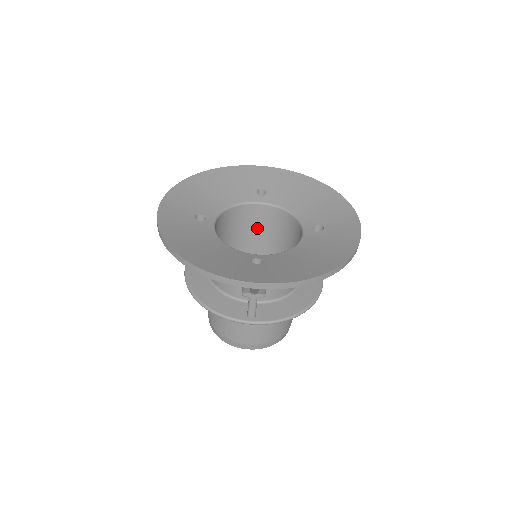
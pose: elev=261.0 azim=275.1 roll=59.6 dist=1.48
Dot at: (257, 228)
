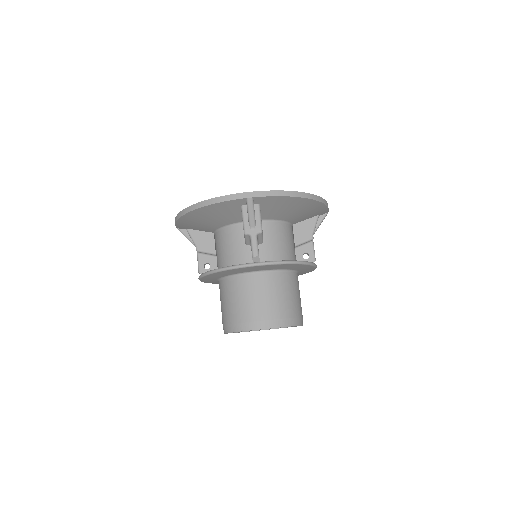
Dot at: occluded
